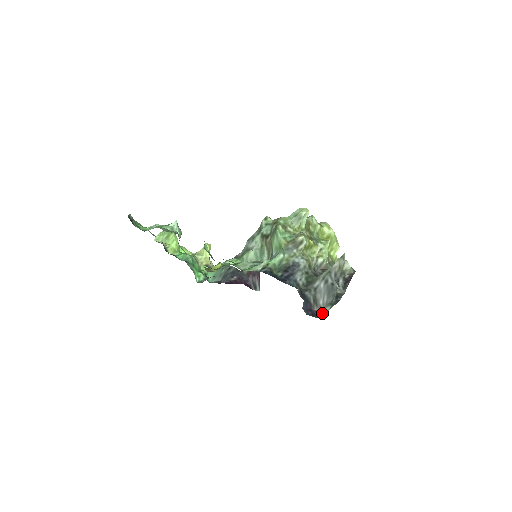
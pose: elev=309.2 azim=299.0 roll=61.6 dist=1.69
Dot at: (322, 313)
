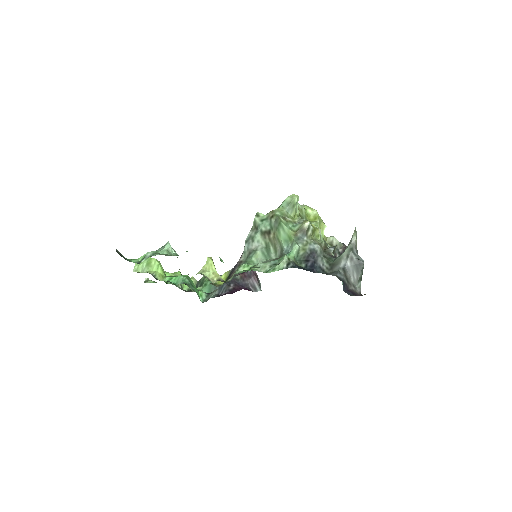
Dot at: (356, 290)
